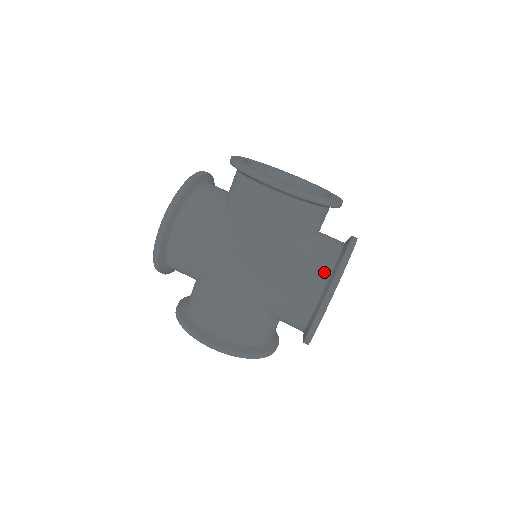
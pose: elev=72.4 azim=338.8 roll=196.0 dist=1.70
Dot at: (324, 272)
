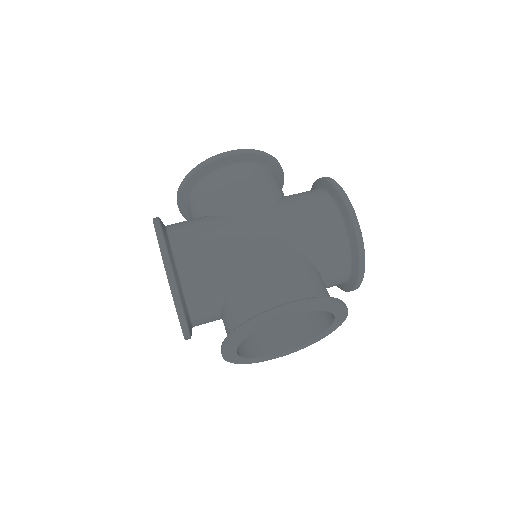
Dot at: (319, 192)
